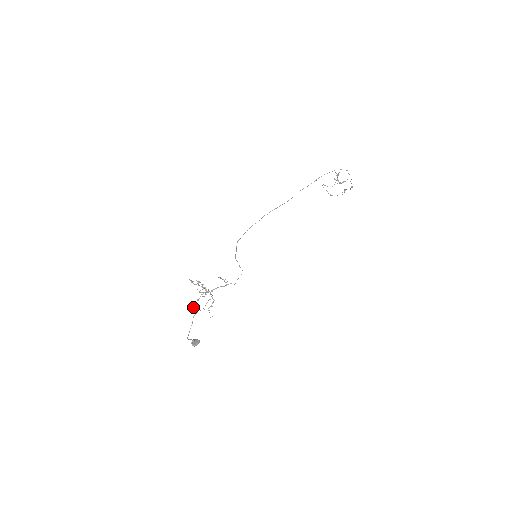
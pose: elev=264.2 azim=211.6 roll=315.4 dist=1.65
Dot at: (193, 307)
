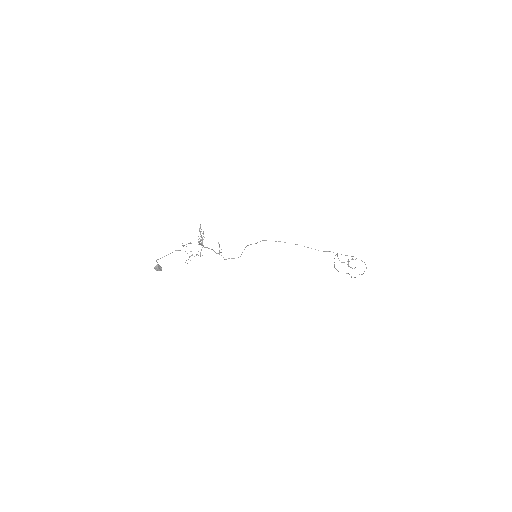
Dot at: (183, 245)
